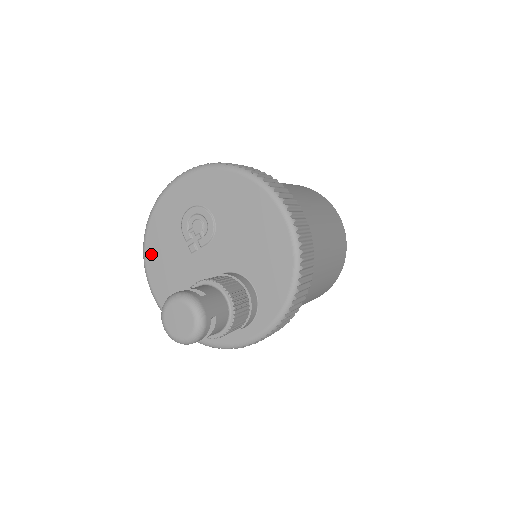
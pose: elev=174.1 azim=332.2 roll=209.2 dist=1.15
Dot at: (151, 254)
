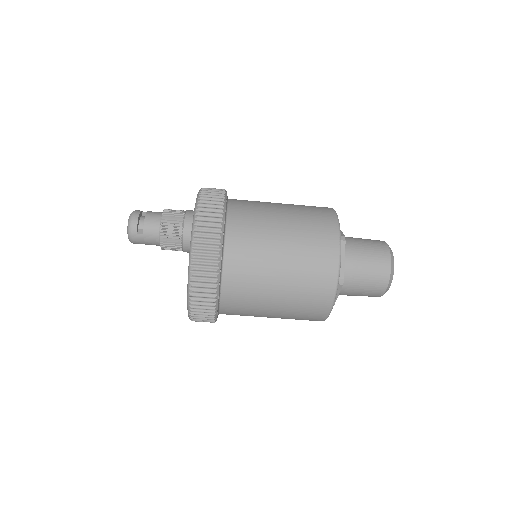
Dot at: occluded
